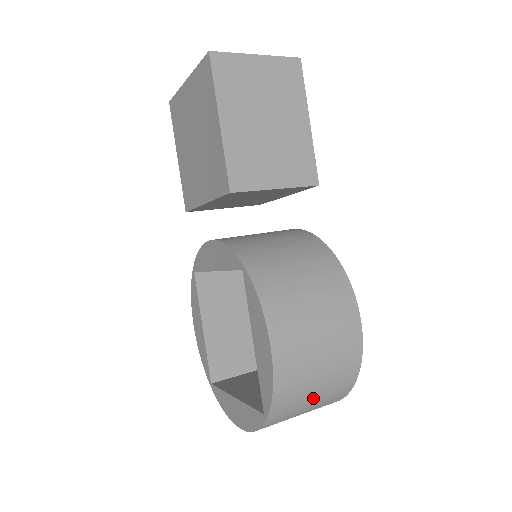
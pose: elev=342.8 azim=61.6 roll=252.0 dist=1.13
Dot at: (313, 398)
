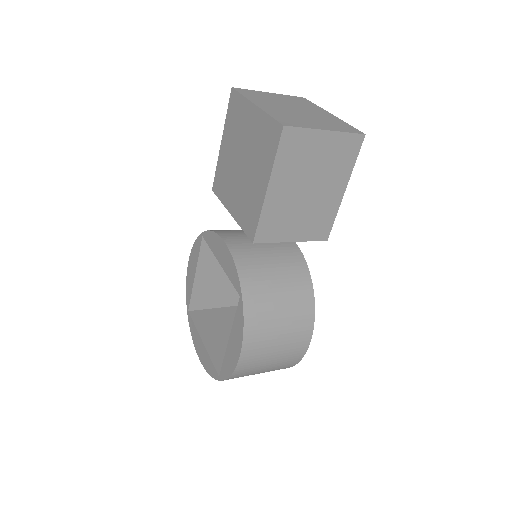
Dot at: occluded
